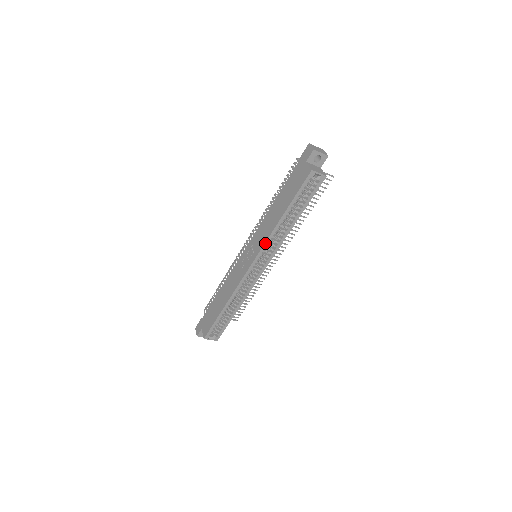
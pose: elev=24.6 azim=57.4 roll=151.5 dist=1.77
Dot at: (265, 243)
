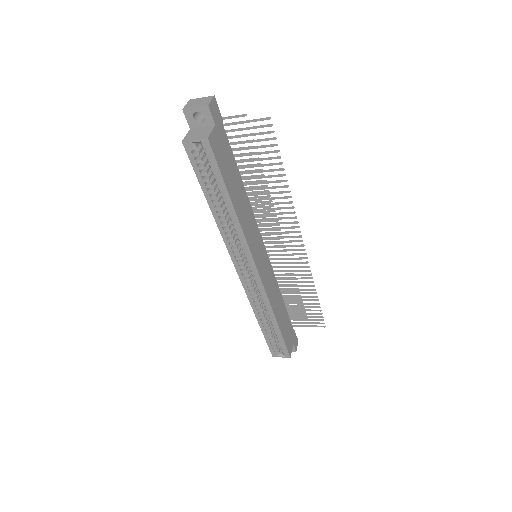
Dot at: (226, 245)
